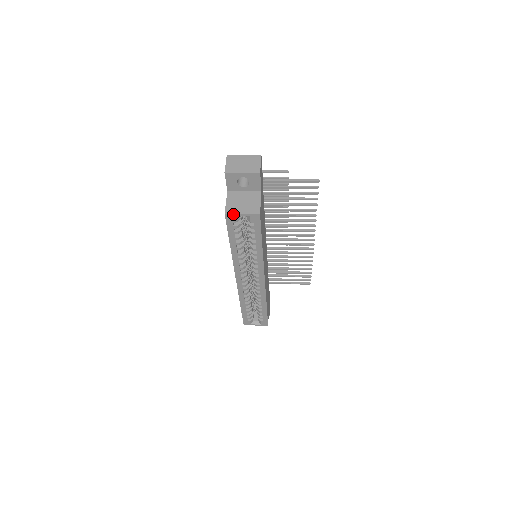
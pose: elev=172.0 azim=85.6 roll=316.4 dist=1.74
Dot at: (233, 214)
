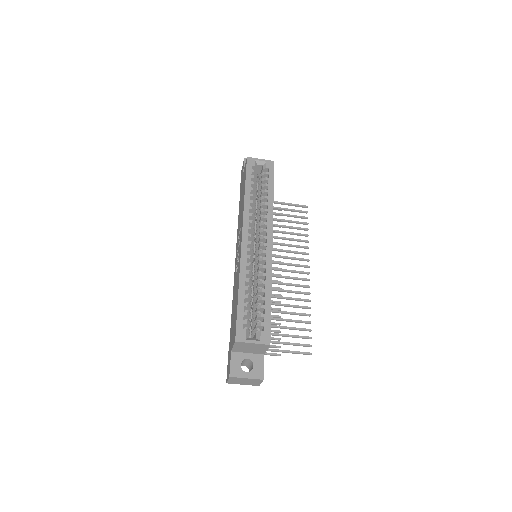
Dot at: (253, 158)
